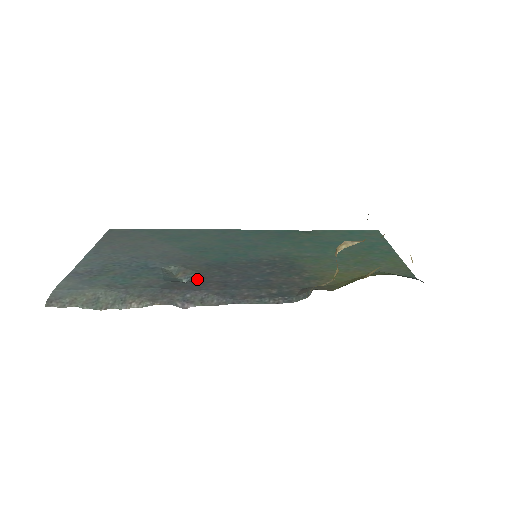
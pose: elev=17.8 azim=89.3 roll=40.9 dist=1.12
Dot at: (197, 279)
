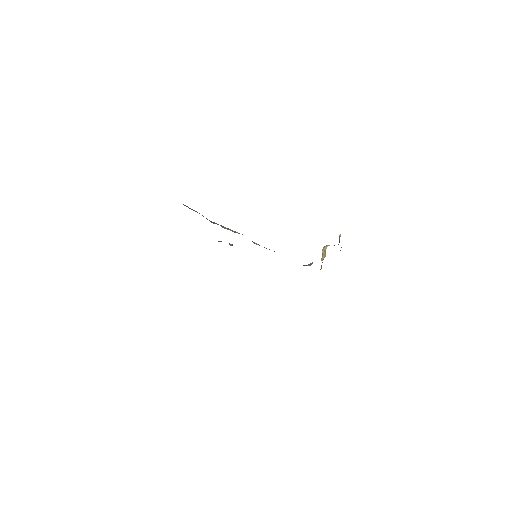
Dot at: occluded
